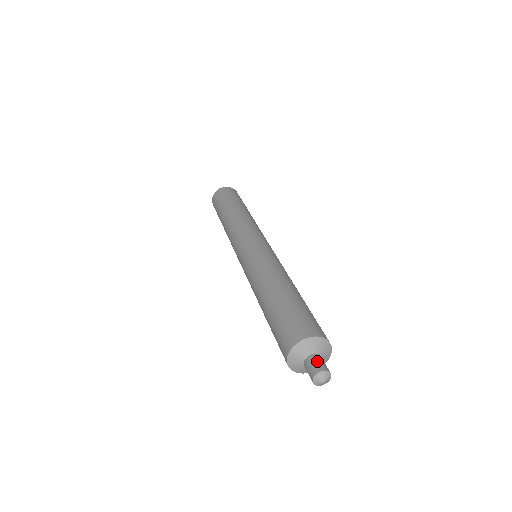
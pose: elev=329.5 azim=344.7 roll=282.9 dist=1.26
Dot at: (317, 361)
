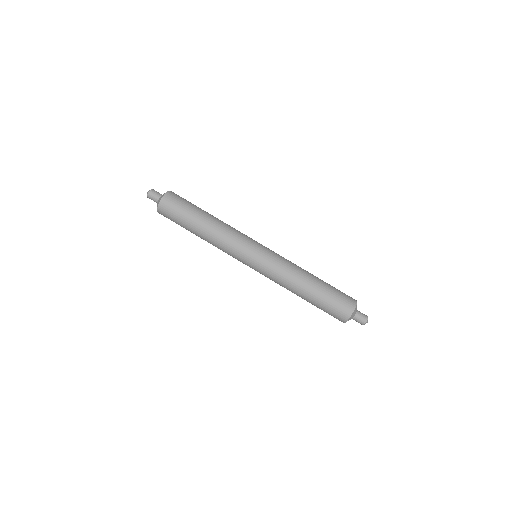
Dot at: (362, 314)
